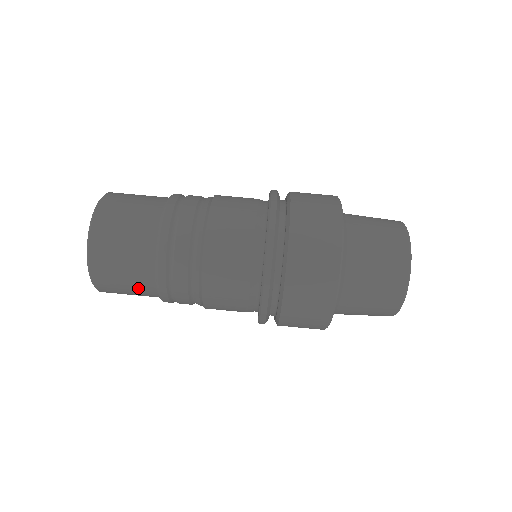
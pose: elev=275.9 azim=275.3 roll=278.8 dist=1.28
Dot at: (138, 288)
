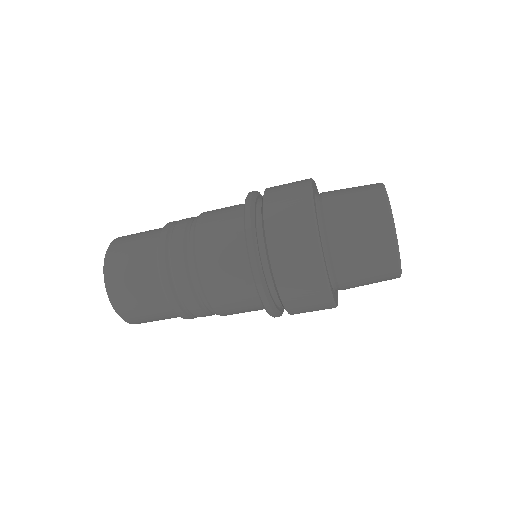
Dot at: (163, 317)
